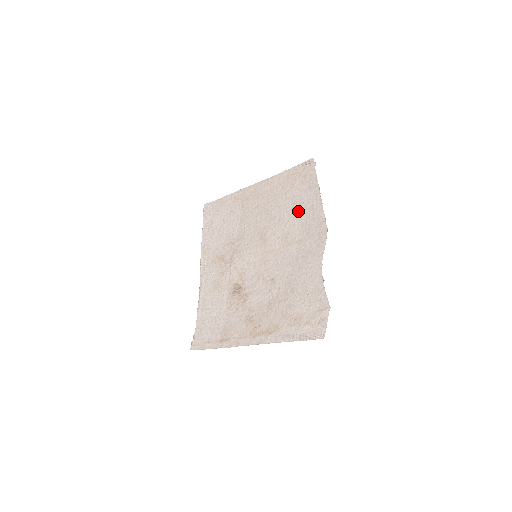
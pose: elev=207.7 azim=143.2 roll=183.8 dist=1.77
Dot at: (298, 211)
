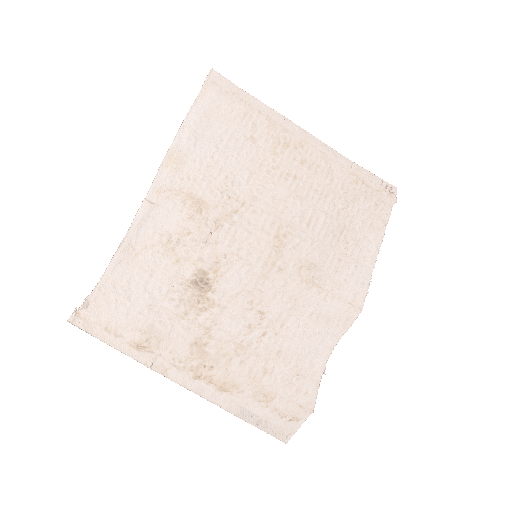
Dot at: (343, 246)
